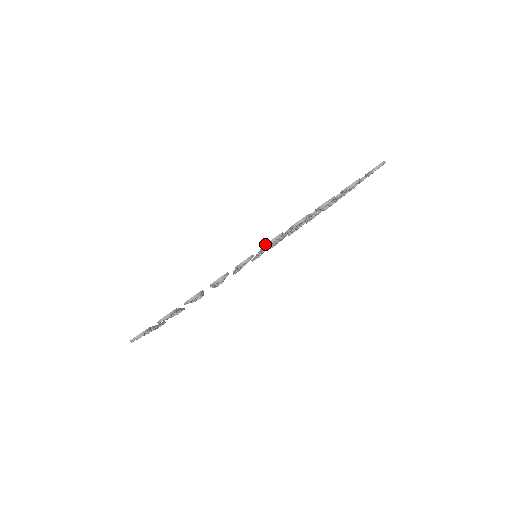
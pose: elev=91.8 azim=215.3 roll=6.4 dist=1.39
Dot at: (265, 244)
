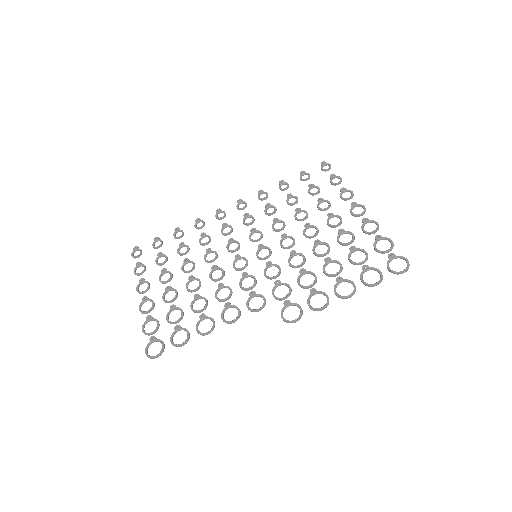
Dot at: (285, 321)
